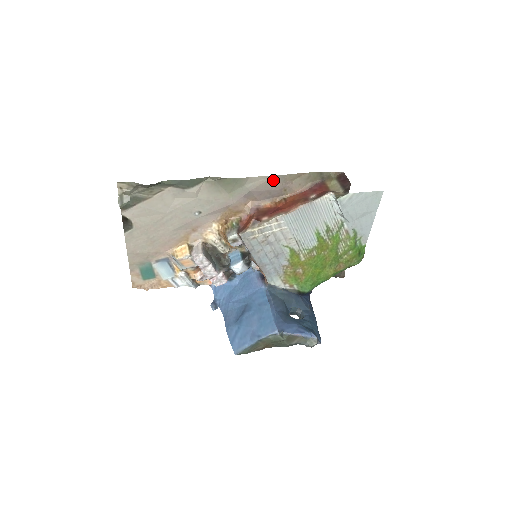
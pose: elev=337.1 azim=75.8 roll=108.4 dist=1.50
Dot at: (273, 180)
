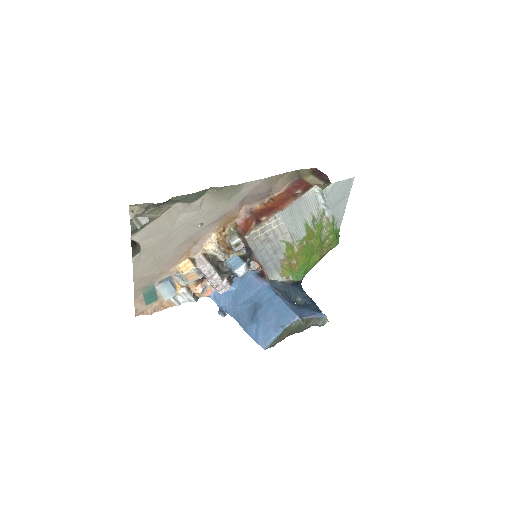
Dot at: (263, 183)
